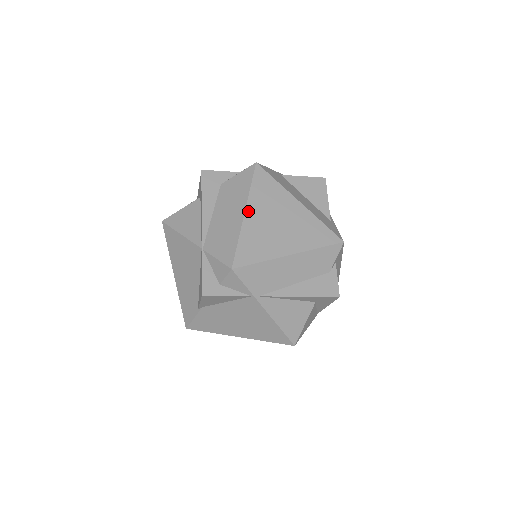
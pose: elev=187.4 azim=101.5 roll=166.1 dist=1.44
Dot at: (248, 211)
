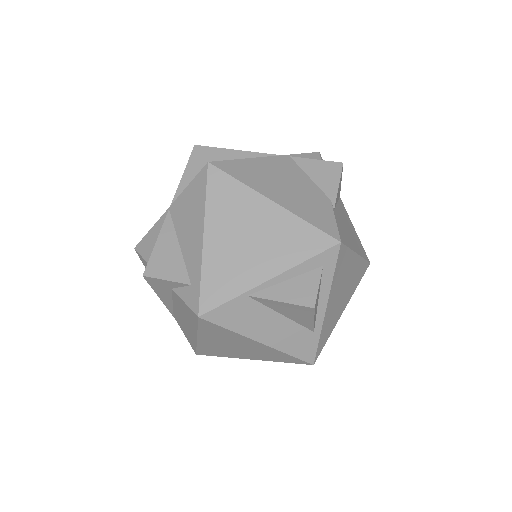
Dot at: (200, 338)
